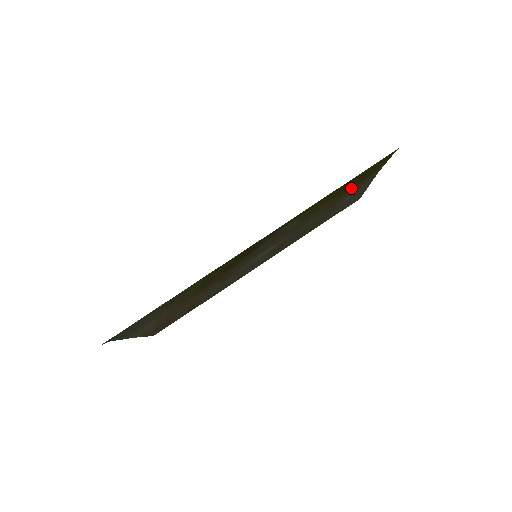
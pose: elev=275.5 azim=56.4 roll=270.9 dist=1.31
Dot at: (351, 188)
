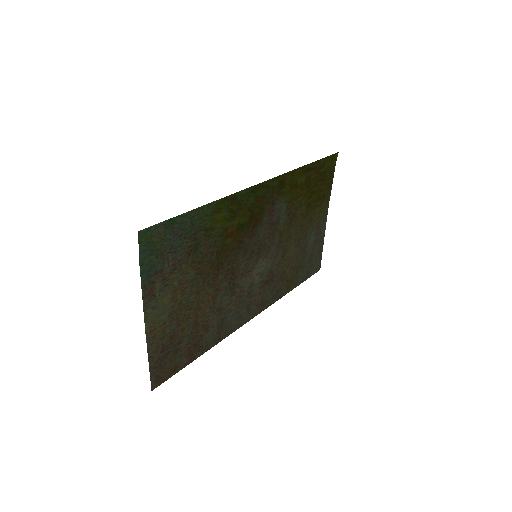
Dot at: (314, 208)
